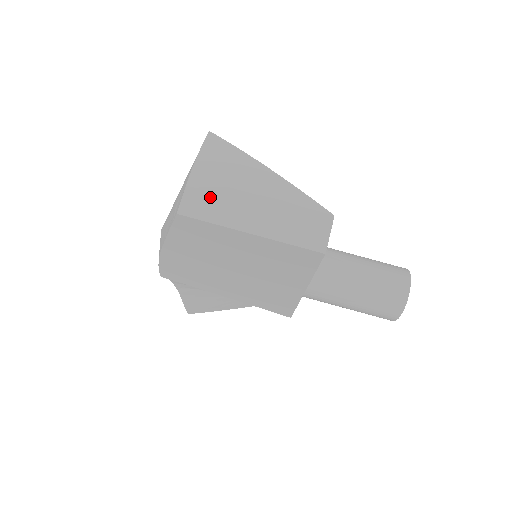
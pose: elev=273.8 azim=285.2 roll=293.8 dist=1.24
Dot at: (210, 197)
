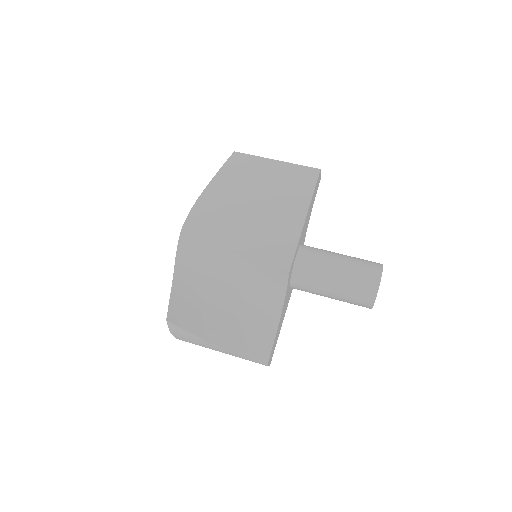
Dot at: occluded
